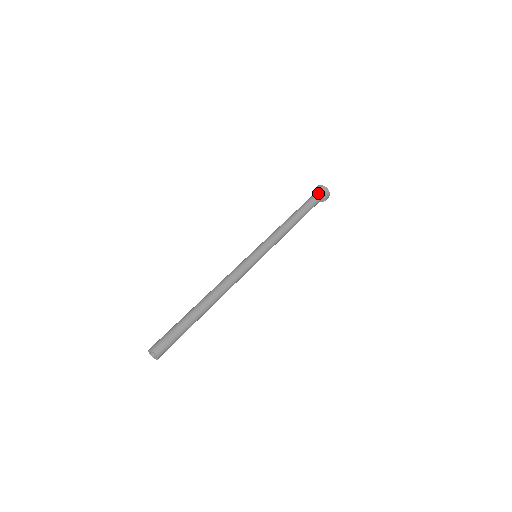
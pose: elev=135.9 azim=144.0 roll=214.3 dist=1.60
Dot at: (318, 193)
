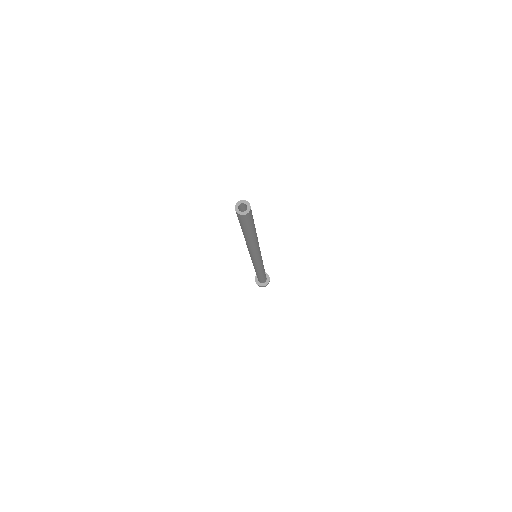
Dot at: occluded
